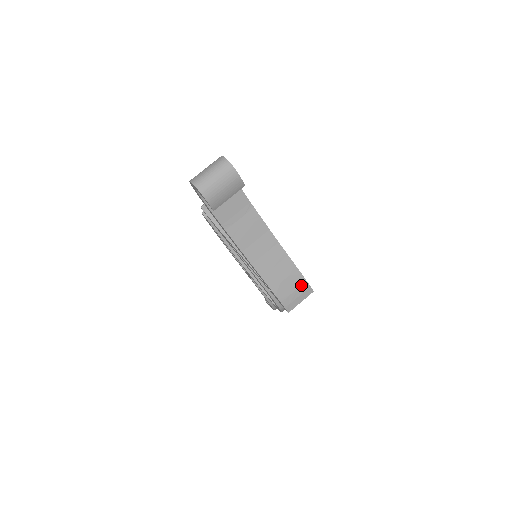
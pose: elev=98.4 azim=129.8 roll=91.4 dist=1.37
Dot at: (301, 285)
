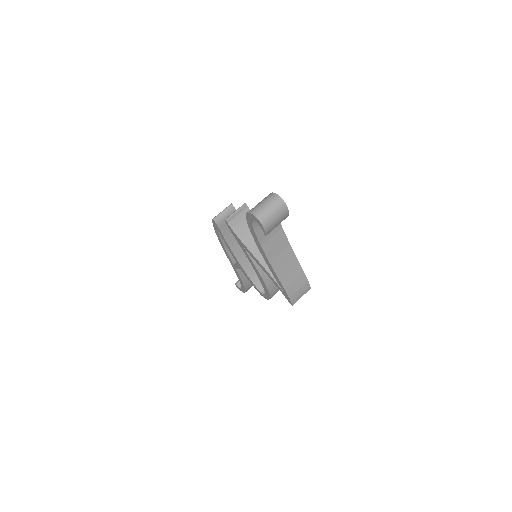
Dot at: (304, 284)
